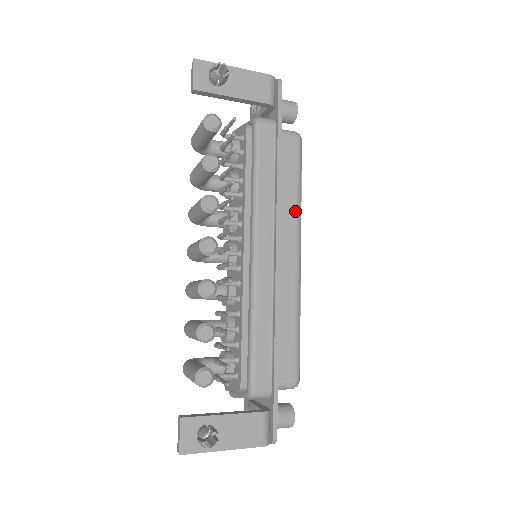
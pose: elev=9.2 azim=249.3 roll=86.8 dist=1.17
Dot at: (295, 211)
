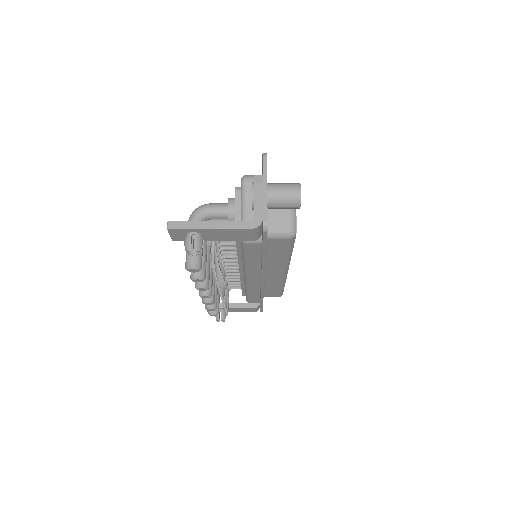
Dot at: (283, 263)
